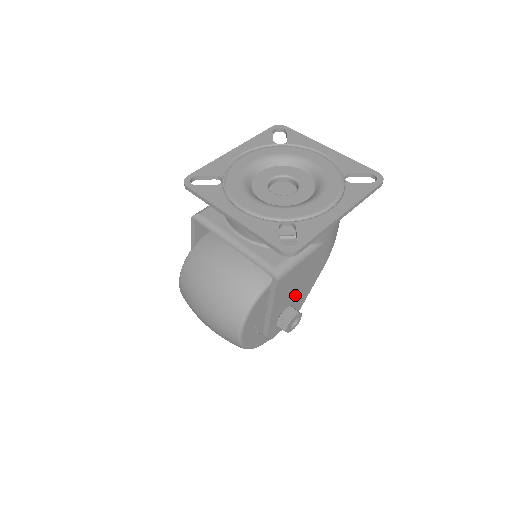
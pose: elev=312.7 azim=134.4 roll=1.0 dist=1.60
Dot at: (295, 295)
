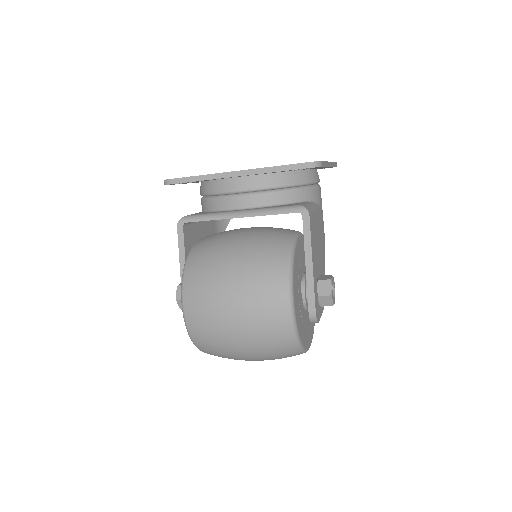
Dot at: (319, 264)
